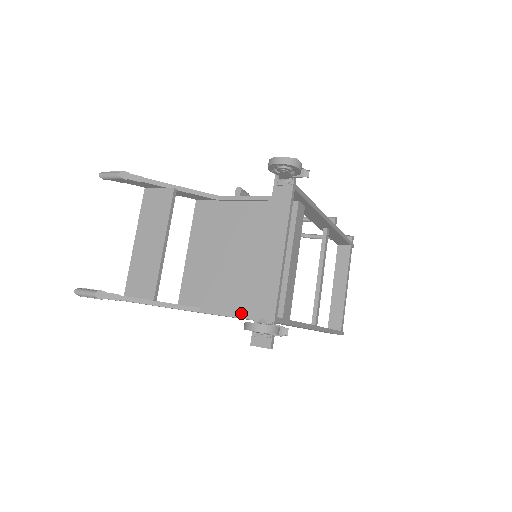
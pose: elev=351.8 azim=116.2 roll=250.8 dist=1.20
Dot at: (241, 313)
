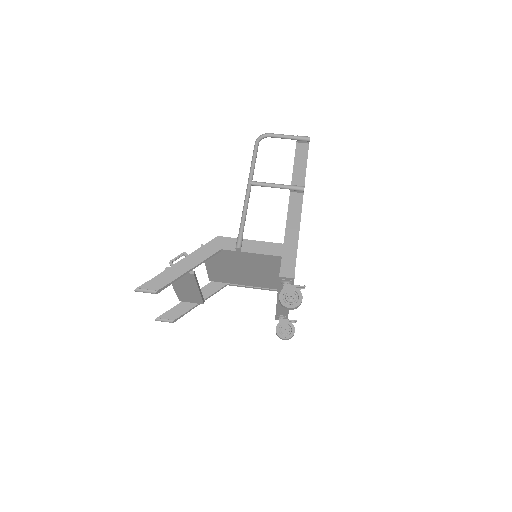
Dot at: (257, 288)
